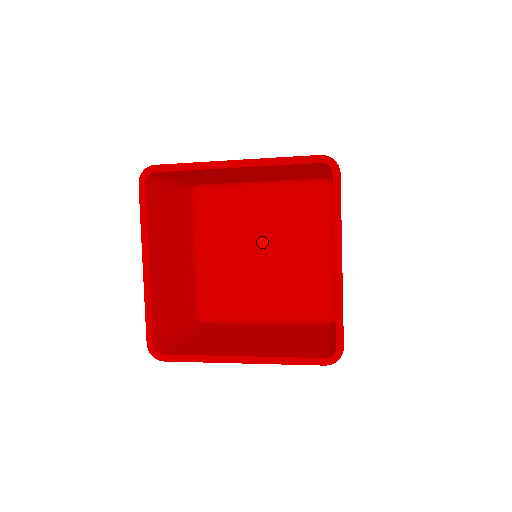
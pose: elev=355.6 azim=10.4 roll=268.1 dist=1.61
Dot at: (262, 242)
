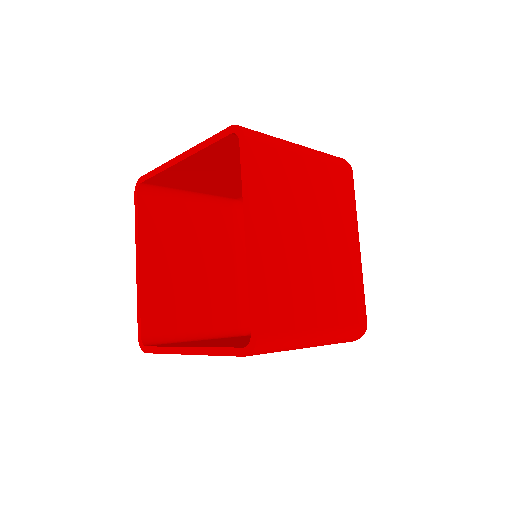
Dot at: occluded
